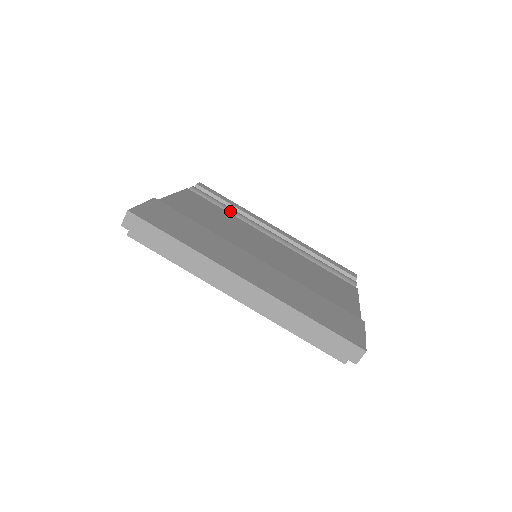
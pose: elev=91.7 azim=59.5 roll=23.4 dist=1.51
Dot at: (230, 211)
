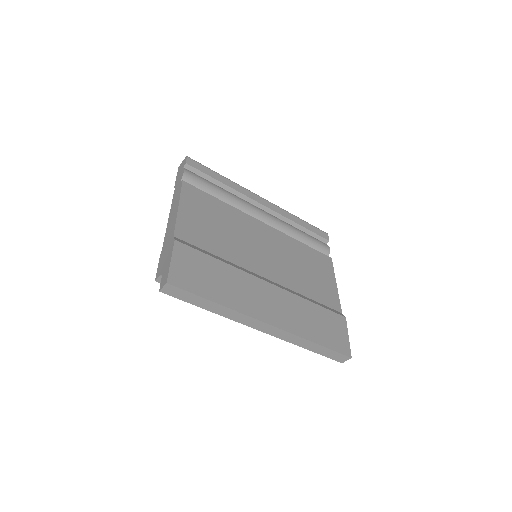
Dot at: (223, 196)
